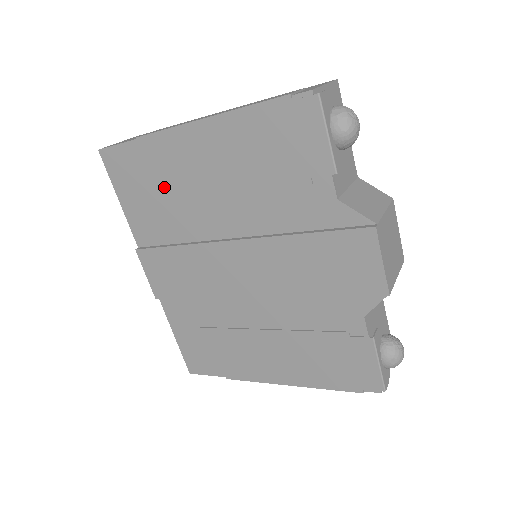
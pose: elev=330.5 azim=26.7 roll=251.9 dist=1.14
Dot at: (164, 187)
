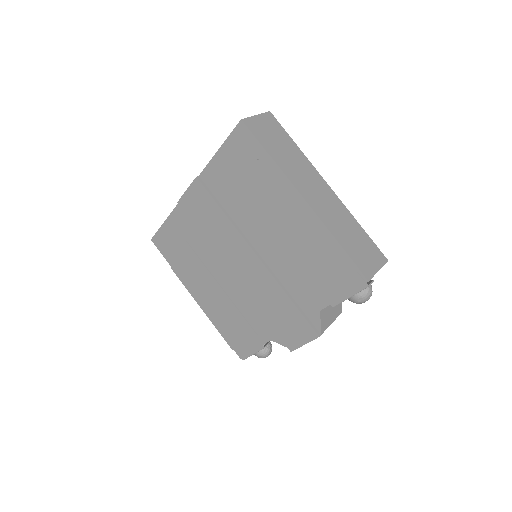
Dot at: (253, 190)
